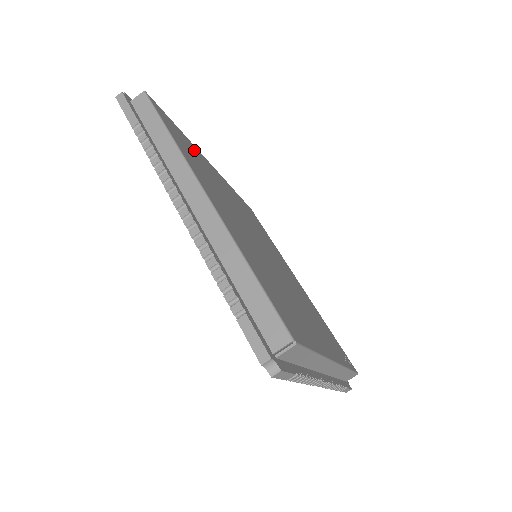
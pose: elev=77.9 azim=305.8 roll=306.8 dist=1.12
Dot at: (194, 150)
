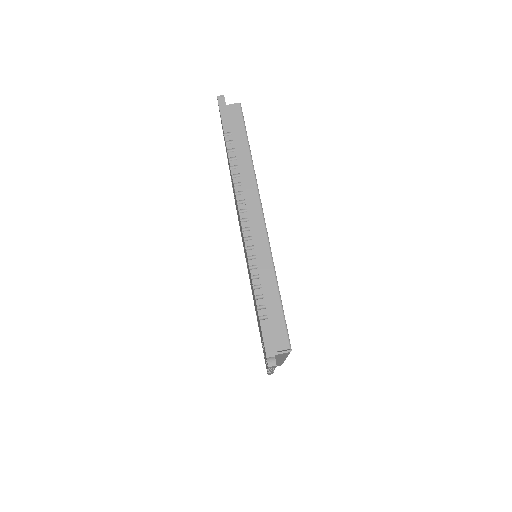
Dot at: occluded
